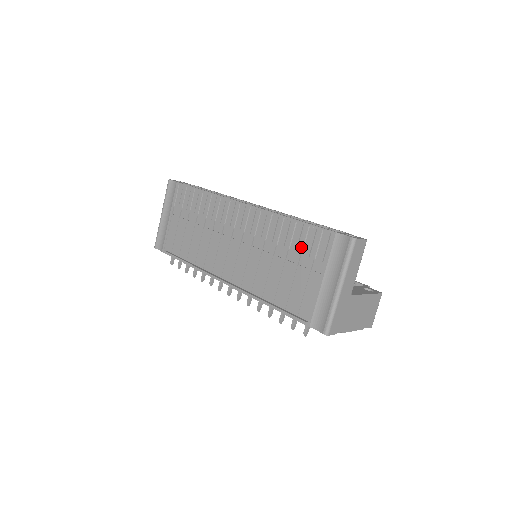
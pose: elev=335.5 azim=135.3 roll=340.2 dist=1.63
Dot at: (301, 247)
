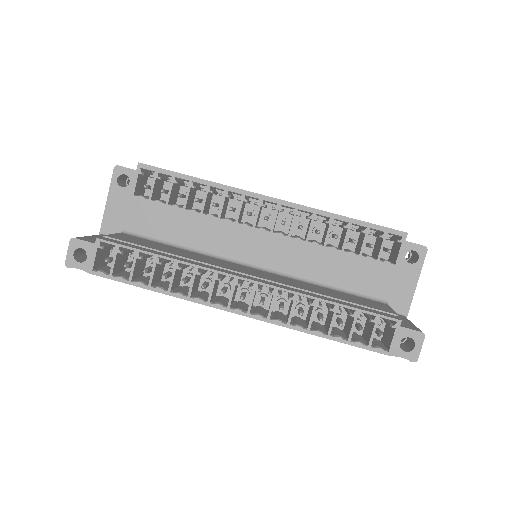
Dot at: occluded
